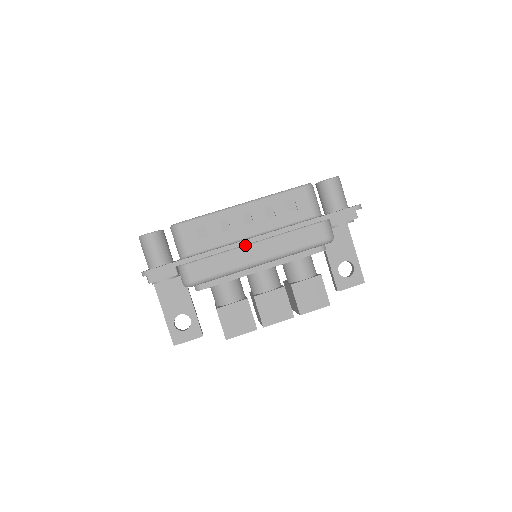
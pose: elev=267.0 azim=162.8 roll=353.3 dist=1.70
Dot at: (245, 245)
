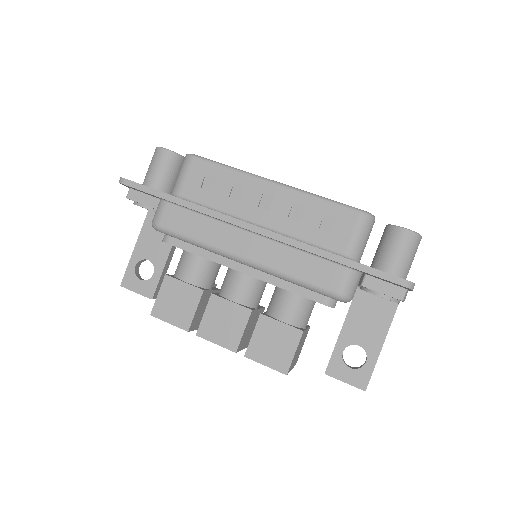
Dot at: (239, 227)
